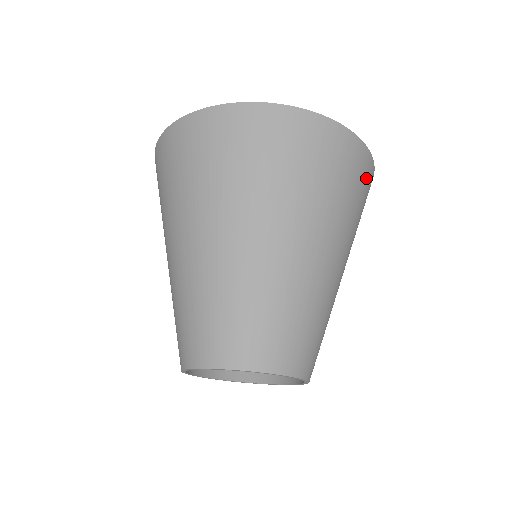
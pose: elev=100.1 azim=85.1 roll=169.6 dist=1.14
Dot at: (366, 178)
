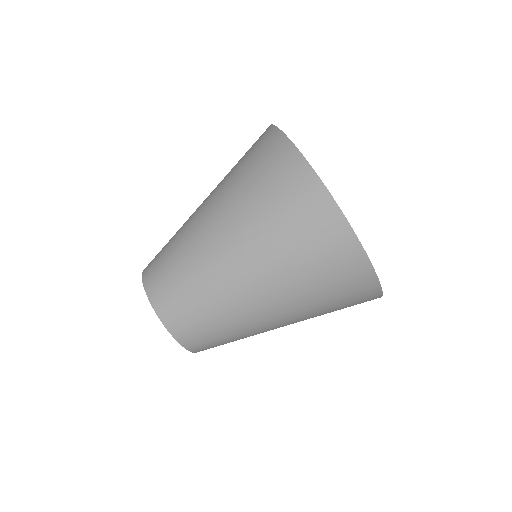
Dot at: (356, 285)
